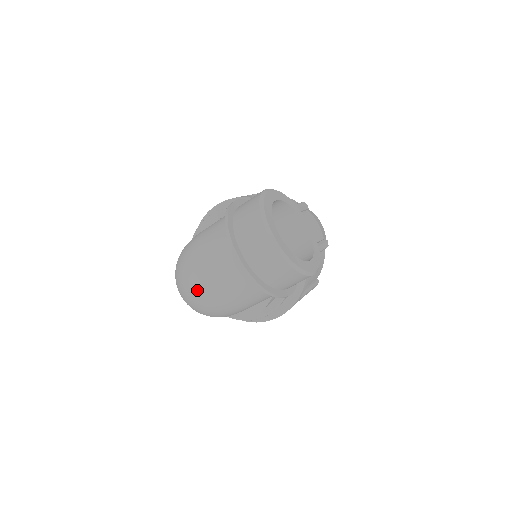
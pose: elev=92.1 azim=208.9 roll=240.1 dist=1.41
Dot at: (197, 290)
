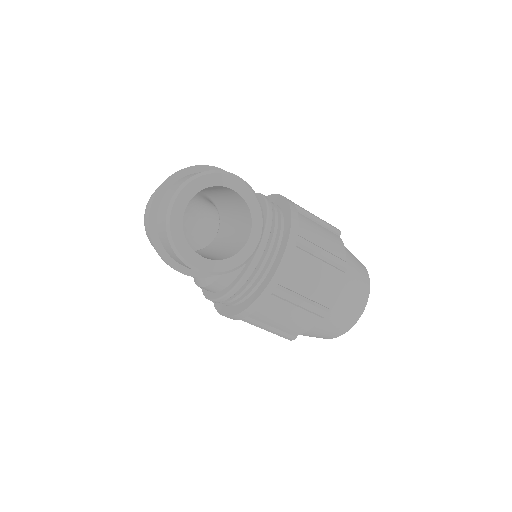
Dot at: occluded
